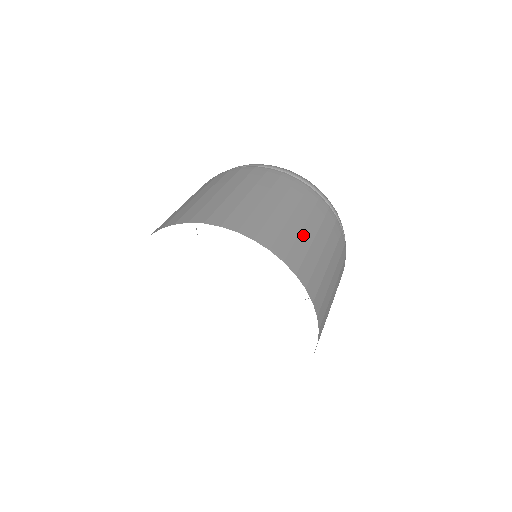
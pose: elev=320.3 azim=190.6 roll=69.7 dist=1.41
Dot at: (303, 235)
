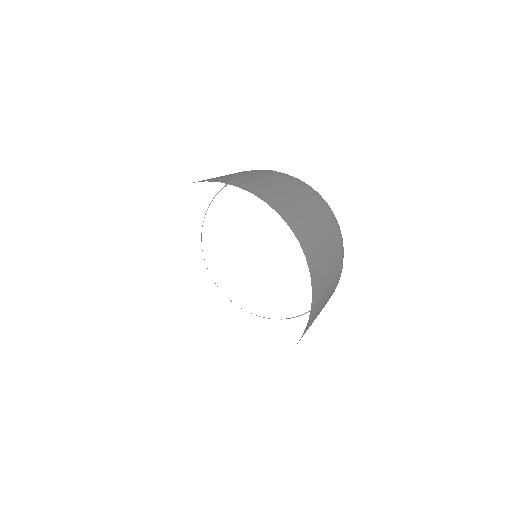
Dot at: (326, 263)
